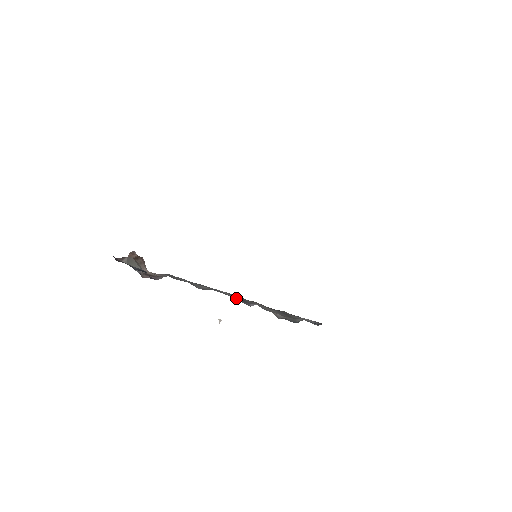
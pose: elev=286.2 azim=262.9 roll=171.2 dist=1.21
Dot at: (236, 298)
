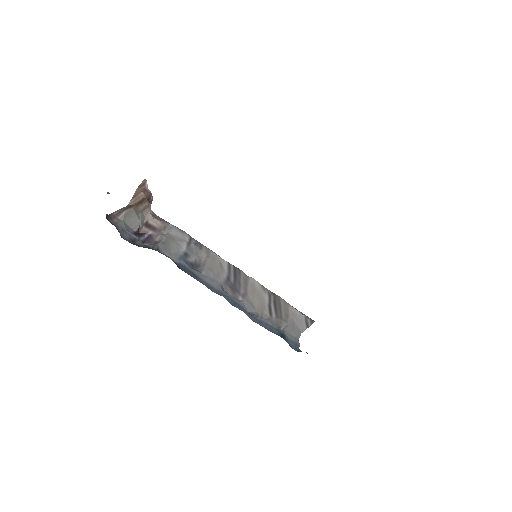
Dot at: (231, 278)
